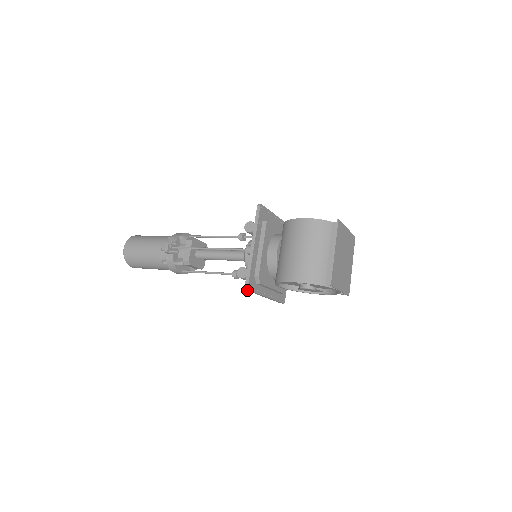
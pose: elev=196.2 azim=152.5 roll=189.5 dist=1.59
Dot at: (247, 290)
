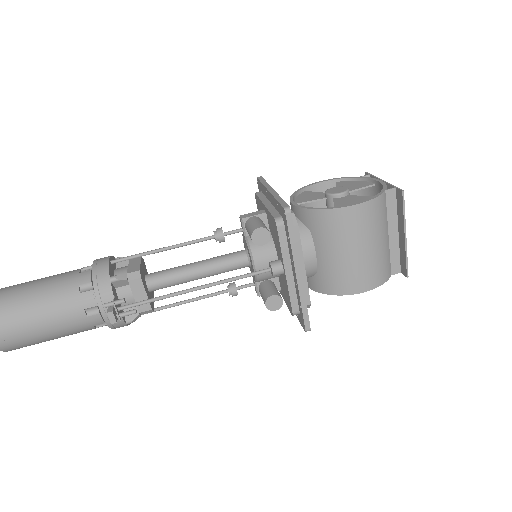
Dot at: (305, 330)
